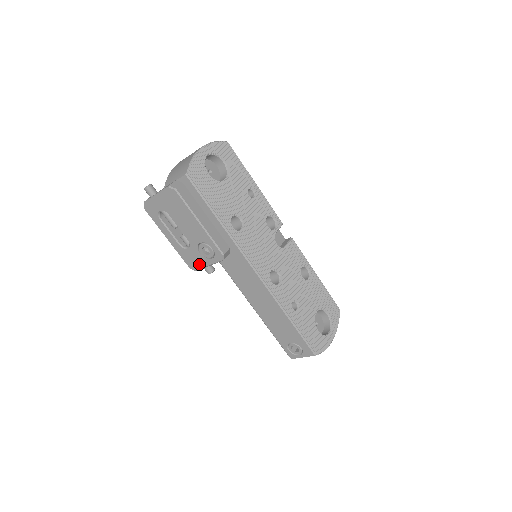
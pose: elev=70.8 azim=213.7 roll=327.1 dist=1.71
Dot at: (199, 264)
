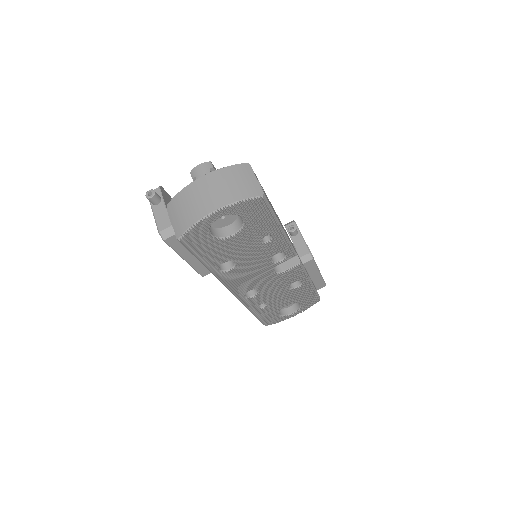
Dot at: occluded
